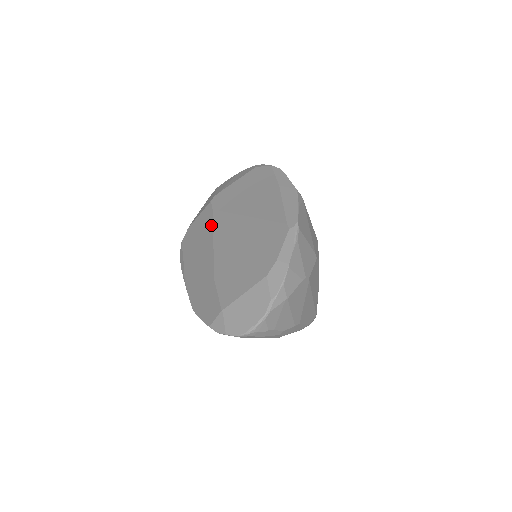
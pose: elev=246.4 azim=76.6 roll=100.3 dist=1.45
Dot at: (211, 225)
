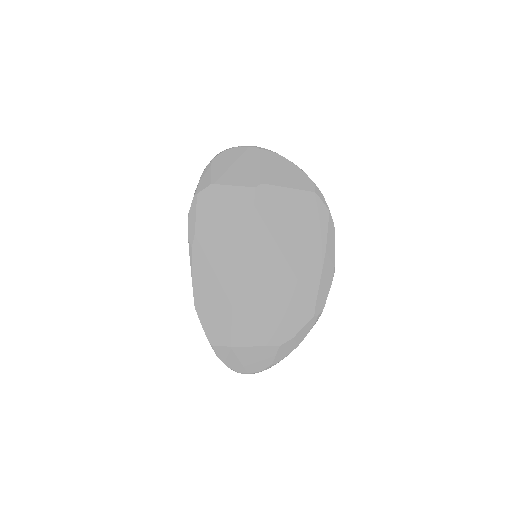
Dot at: (247, 228)
